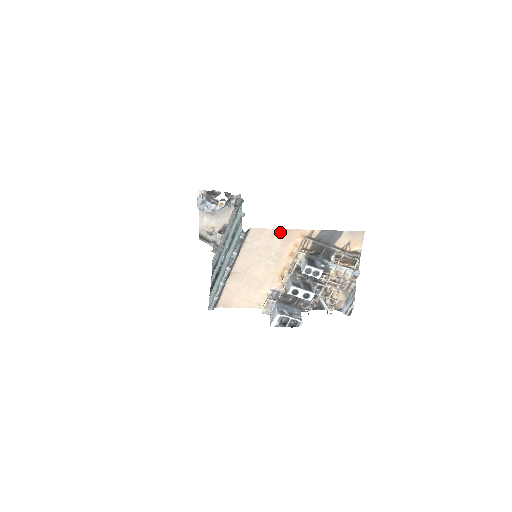
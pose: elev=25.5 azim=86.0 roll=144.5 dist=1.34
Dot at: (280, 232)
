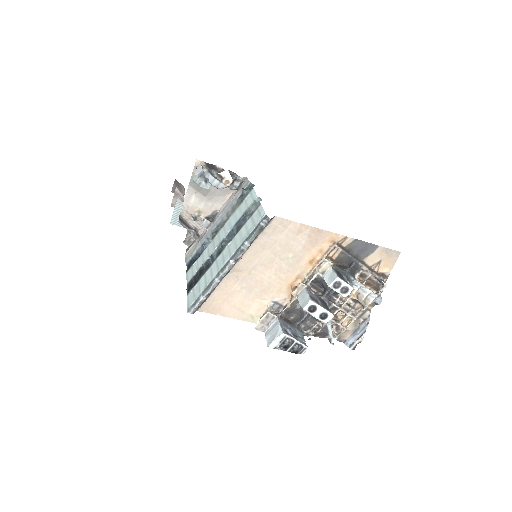
Dot at: (308, 230)
